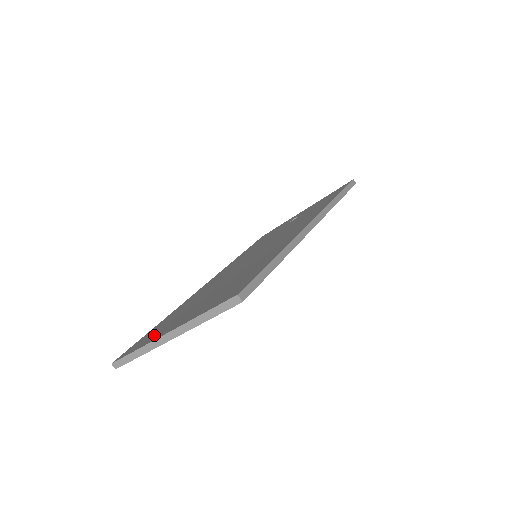
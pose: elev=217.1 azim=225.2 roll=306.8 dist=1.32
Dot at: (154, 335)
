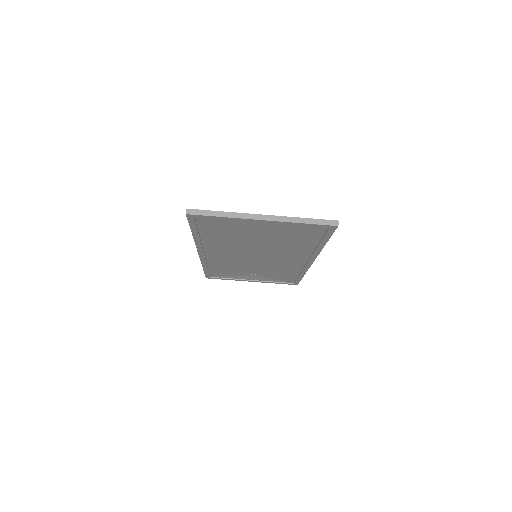
Dot at: occluded
